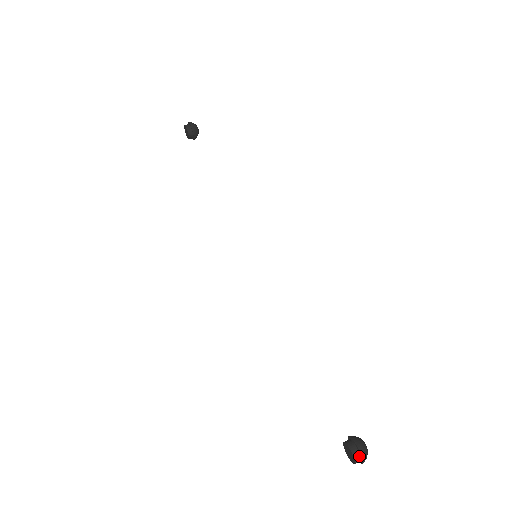
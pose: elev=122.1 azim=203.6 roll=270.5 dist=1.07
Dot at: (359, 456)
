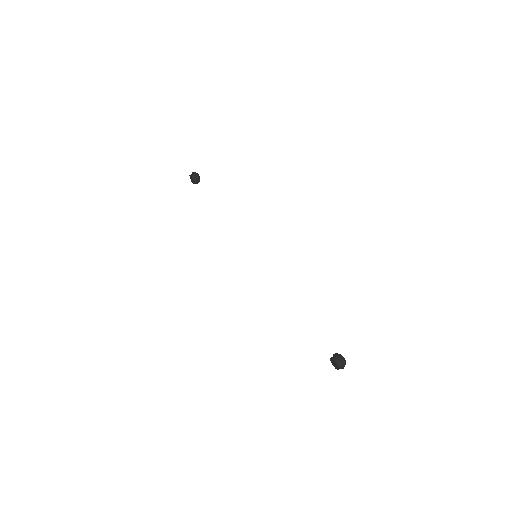
Dot at: (341, 363)
